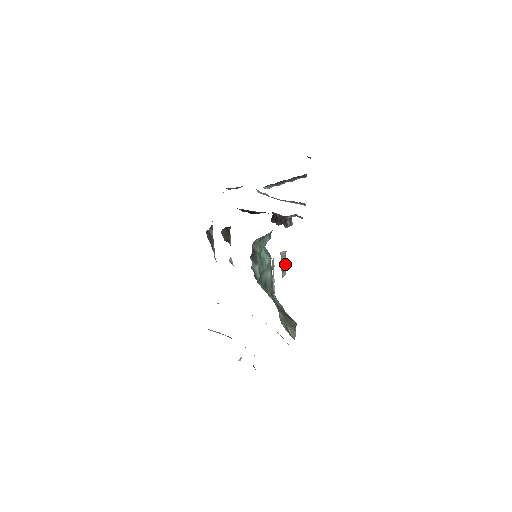
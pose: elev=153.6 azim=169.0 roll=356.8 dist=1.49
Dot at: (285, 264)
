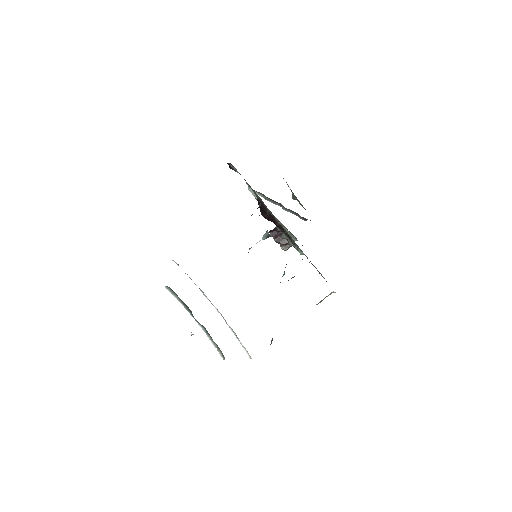
Dot at: occluded
